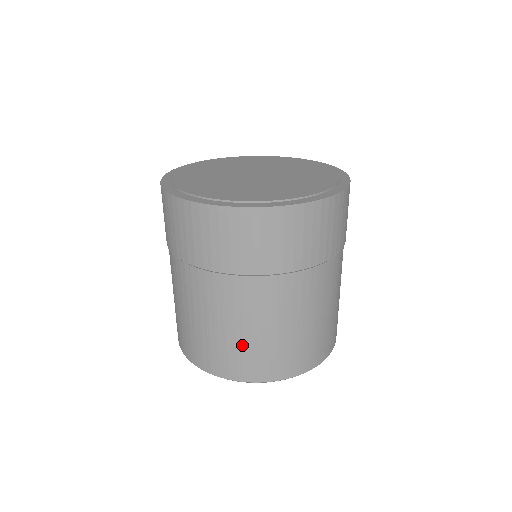
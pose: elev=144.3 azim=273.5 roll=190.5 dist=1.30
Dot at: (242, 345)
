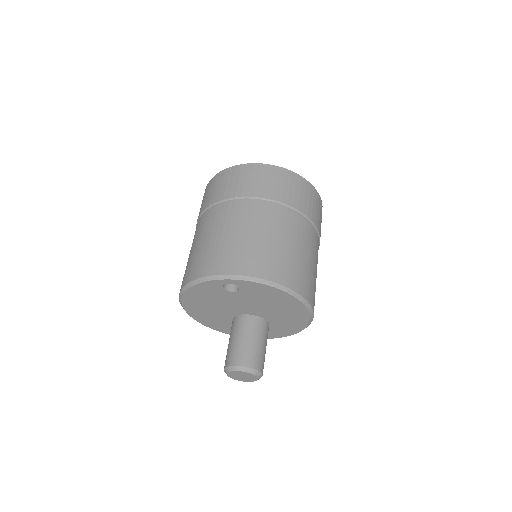
Dot at: (218, 246)
